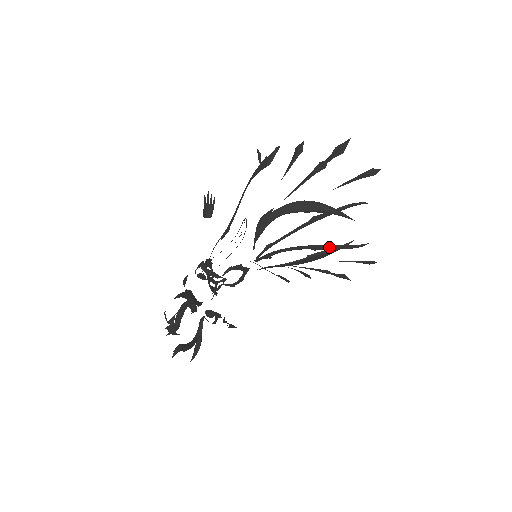
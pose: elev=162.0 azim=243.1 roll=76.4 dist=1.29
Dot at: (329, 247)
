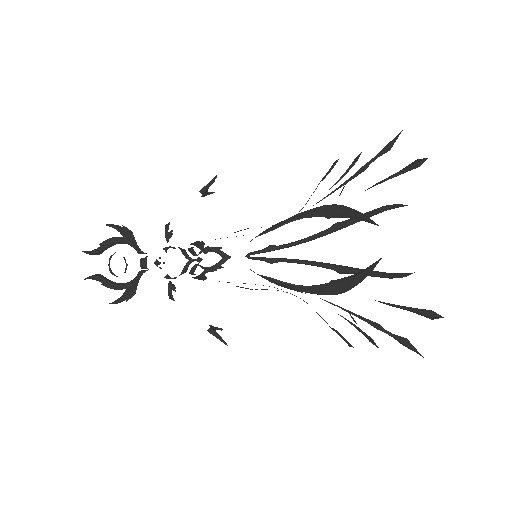
Dot at: (357, 270)
